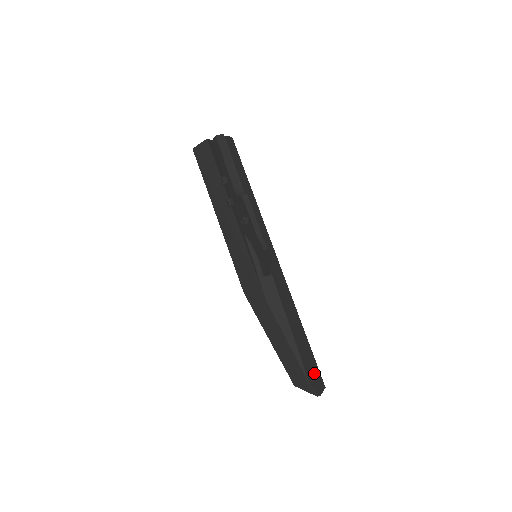
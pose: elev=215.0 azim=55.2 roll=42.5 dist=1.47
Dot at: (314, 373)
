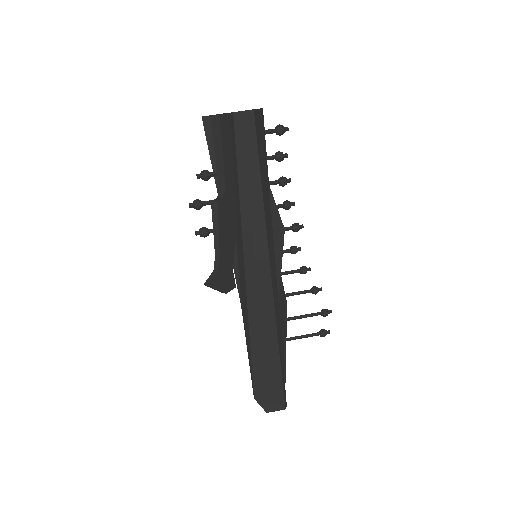
Dot at: (271, 392)
